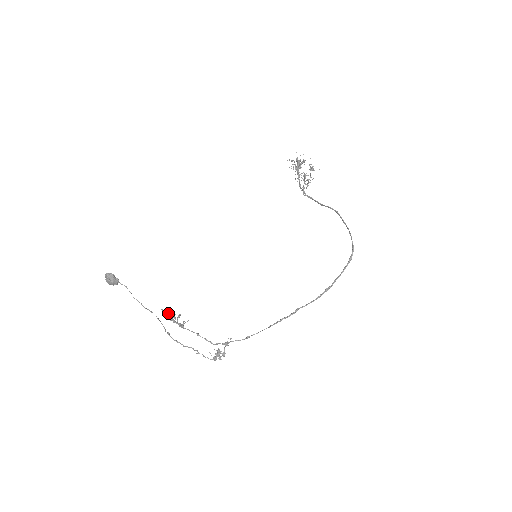
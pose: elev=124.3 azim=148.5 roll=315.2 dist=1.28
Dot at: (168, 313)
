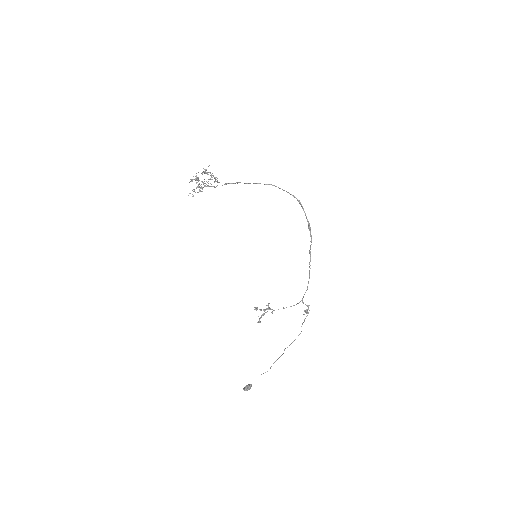
Dot at: occluded
